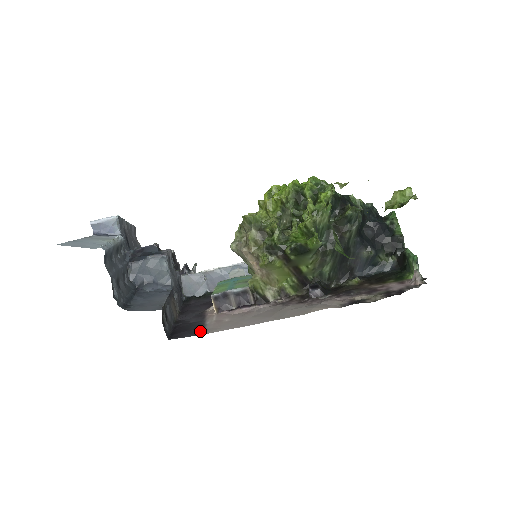
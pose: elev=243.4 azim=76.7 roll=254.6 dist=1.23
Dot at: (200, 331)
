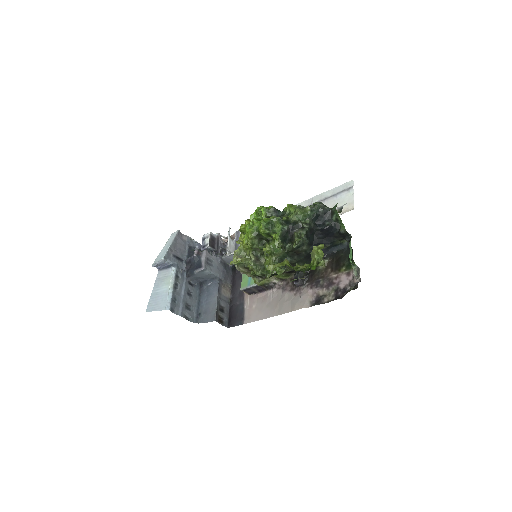
Dot at: (242, 319)
